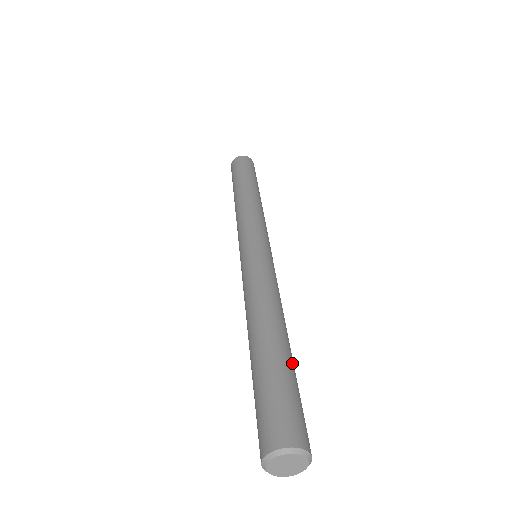
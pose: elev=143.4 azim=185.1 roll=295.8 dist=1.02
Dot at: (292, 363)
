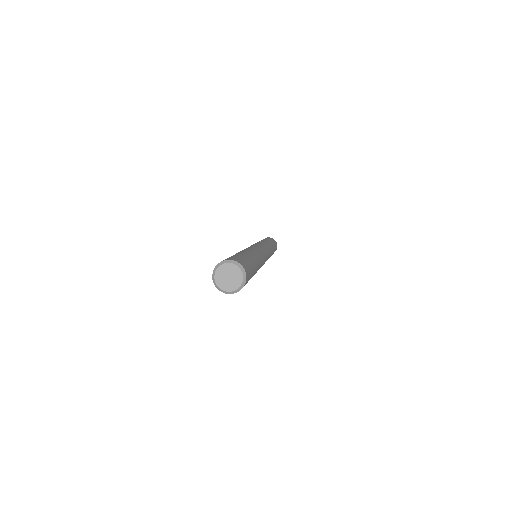
Dot at: (250, 257)
